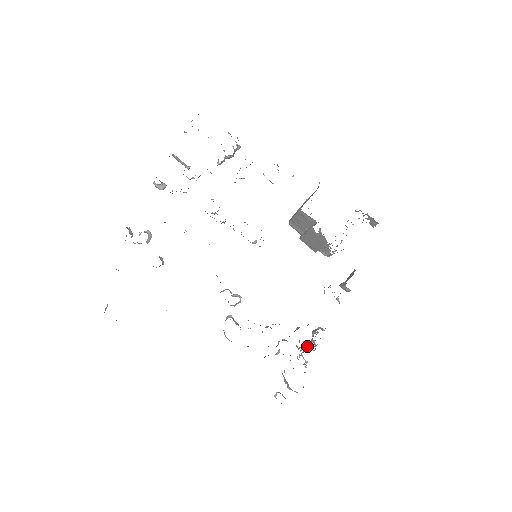
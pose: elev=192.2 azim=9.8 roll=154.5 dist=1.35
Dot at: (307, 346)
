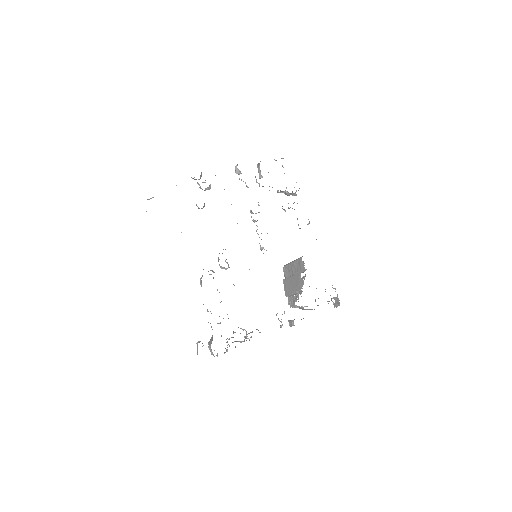
Dot at: (237, 341)
